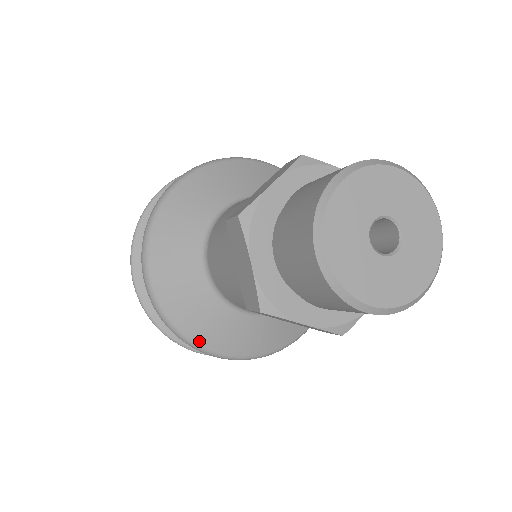
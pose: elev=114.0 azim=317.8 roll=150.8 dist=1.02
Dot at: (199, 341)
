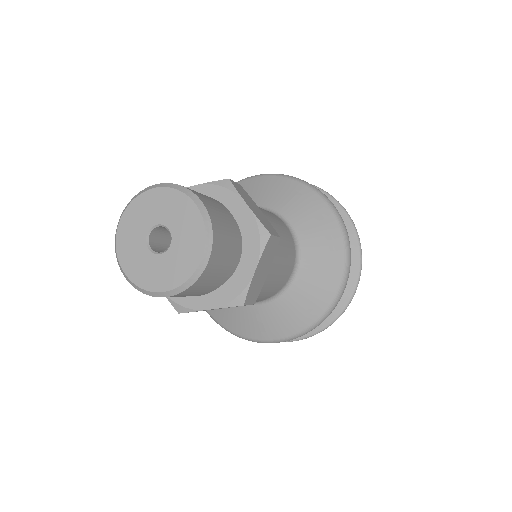
Dot at: (251, 336)
